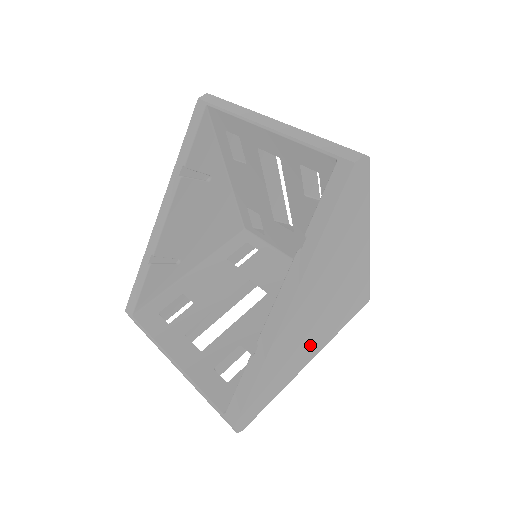
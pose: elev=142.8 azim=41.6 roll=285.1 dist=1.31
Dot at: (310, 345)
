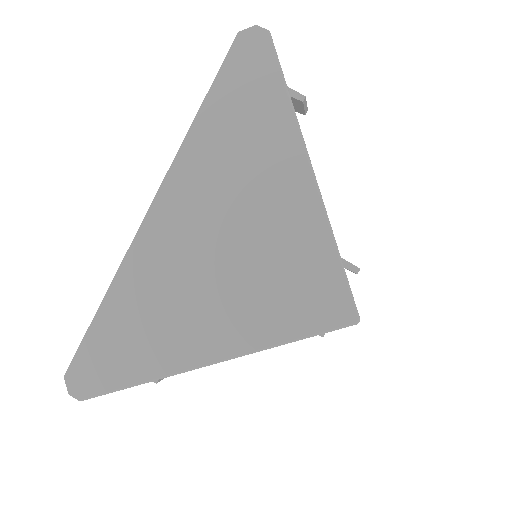
Dot at: (205, 321)
